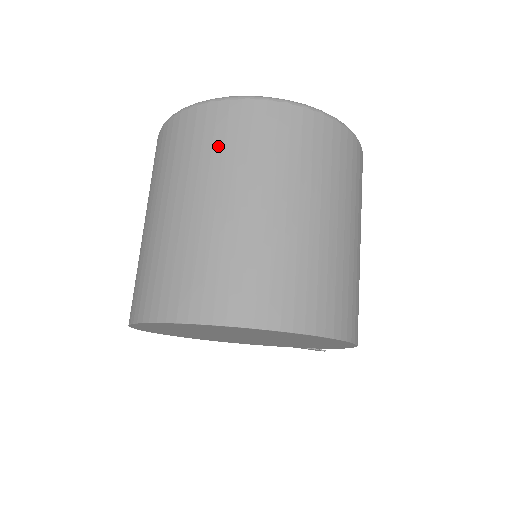
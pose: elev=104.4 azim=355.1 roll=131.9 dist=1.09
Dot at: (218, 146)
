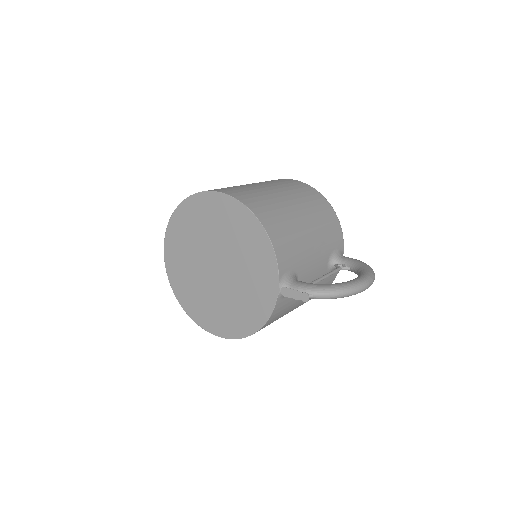
Dot at: occluded
